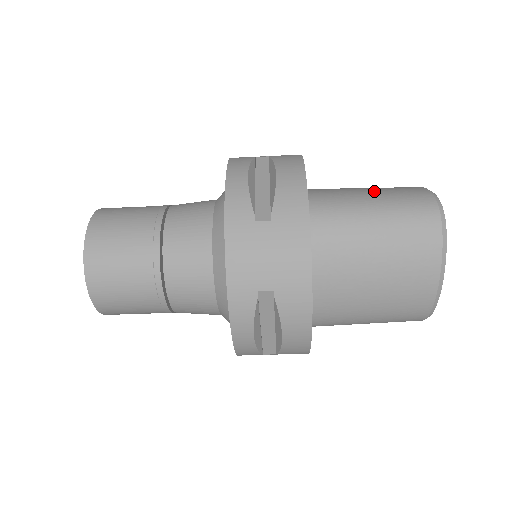
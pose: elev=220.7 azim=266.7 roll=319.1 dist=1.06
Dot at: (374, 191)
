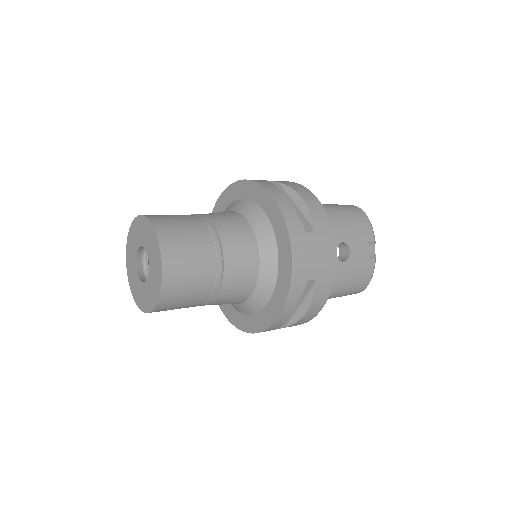
Dot at: (348, 280)
